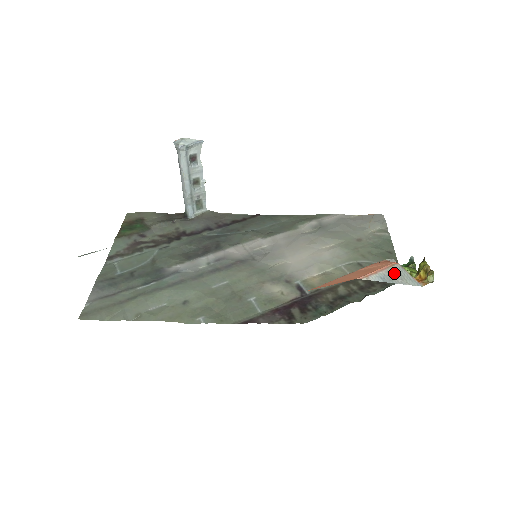
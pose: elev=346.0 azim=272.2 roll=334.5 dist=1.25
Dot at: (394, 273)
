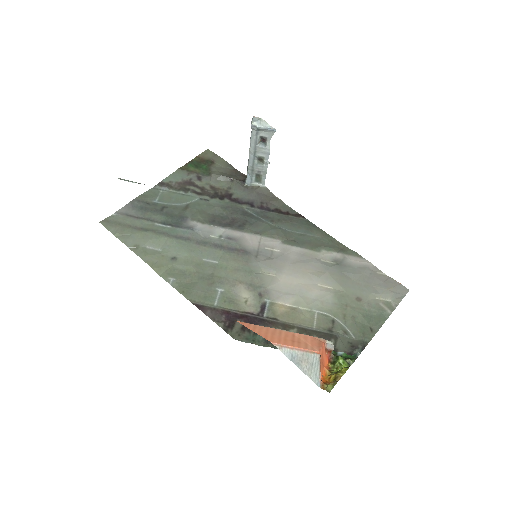
Dot at: (307, 360)
